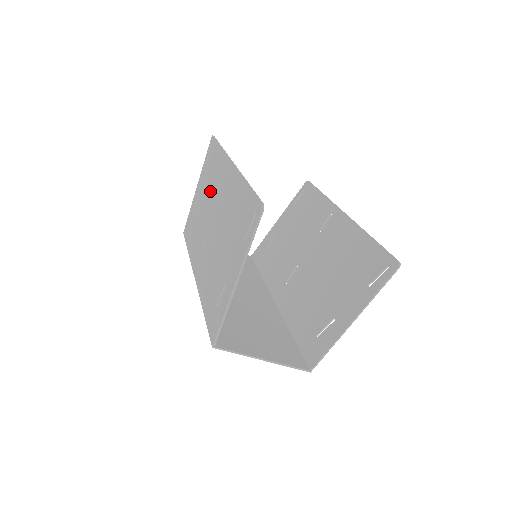
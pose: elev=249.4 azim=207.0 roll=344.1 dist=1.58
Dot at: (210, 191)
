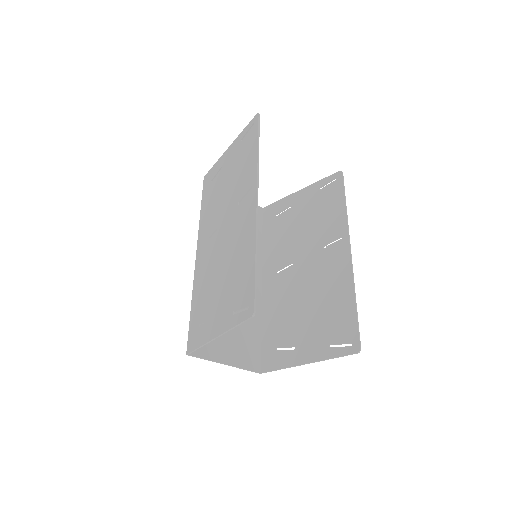
Dot at: (234, 187)
